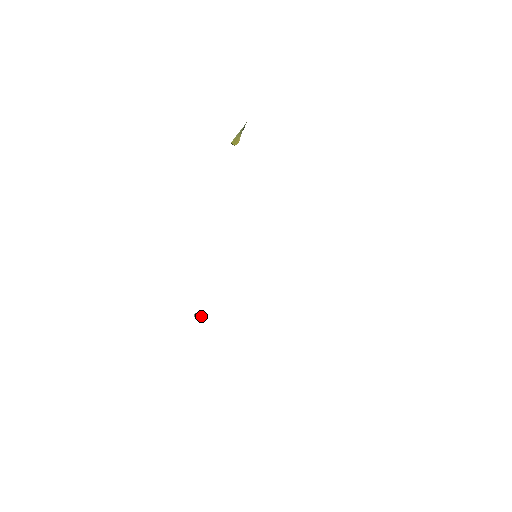
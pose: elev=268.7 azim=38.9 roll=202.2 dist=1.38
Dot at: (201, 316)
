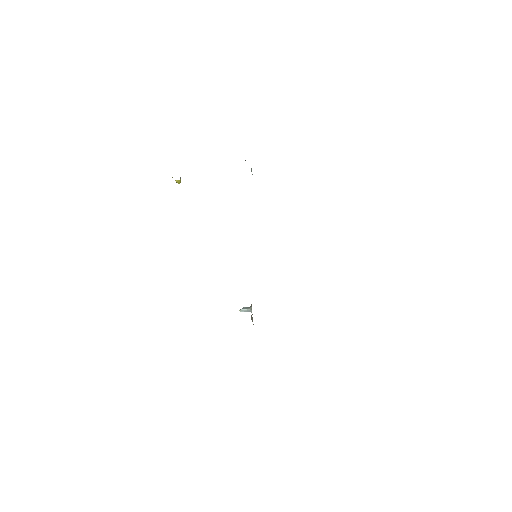
Dot at: occluded
